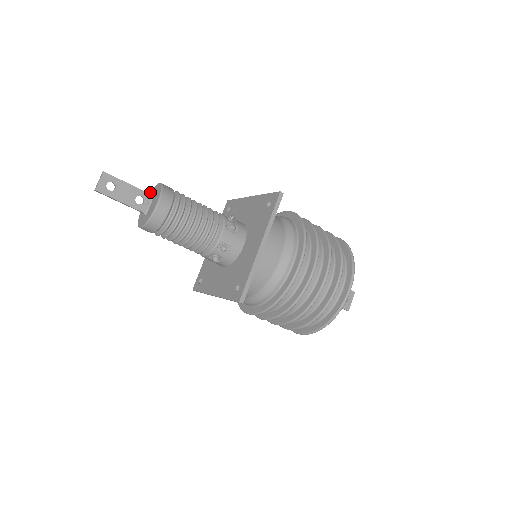
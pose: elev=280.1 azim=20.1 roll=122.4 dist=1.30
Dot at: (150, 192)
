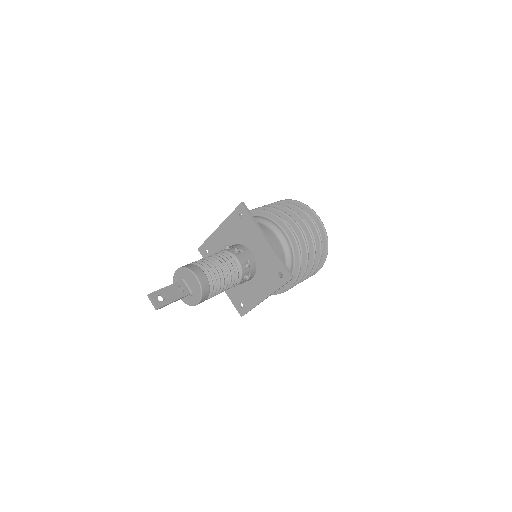
Dot at: (174, 282)
